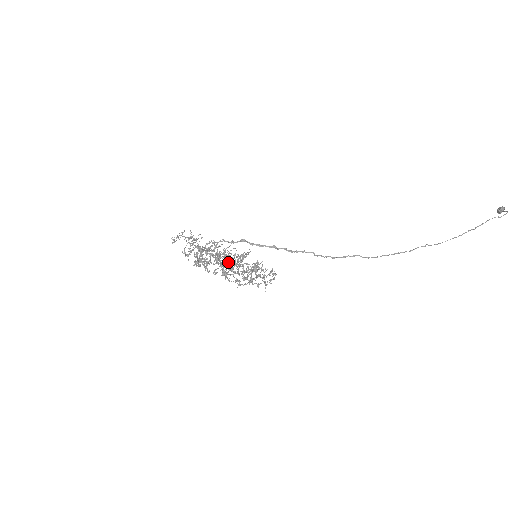
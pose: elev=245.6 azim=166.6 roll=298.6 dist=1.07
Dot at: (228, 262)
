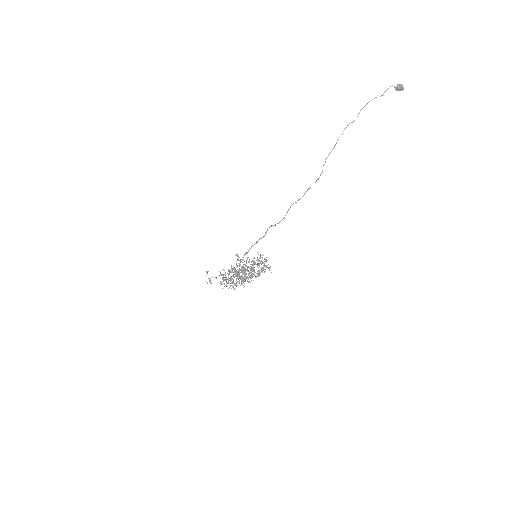
Dot at: (243, 272)
